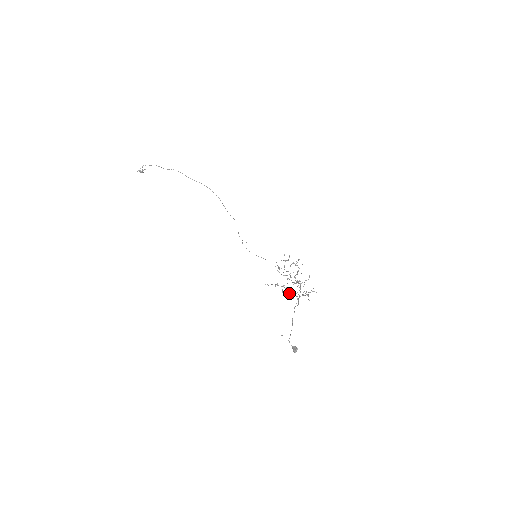
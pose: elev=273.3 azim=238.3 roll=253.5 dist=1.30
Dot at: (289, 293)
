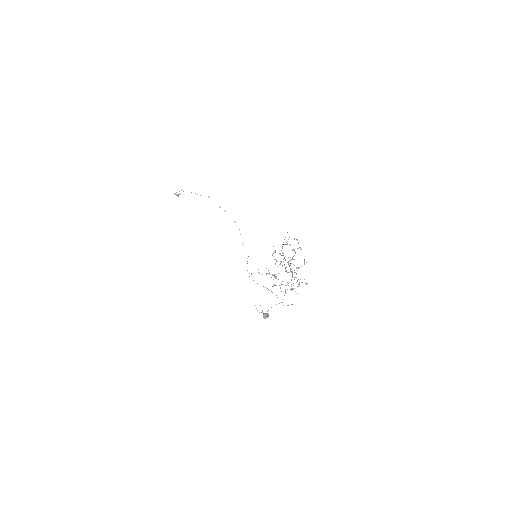
Dot at: occluded
